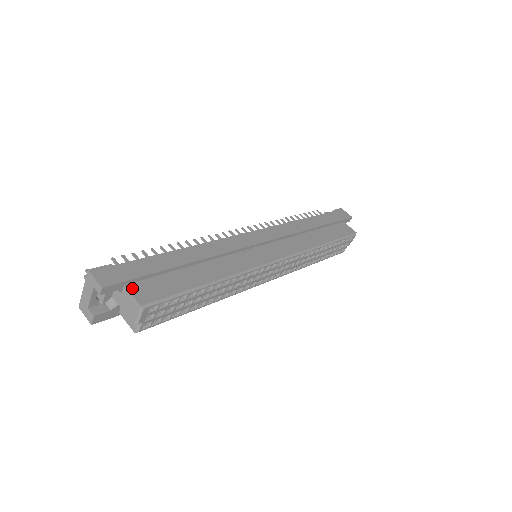
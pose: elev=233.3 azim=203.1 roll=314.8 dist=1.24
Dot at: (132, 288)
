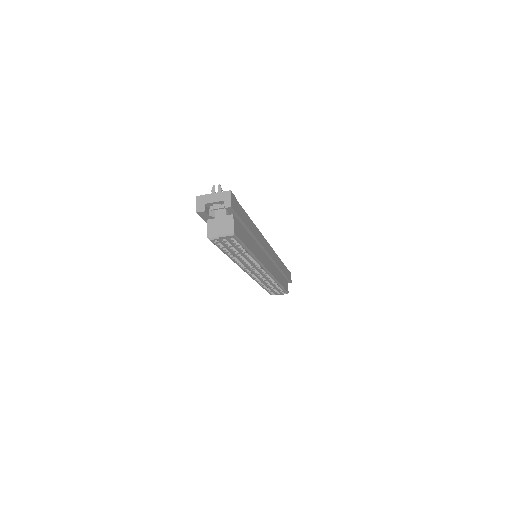
Dot at: (235, 219)
